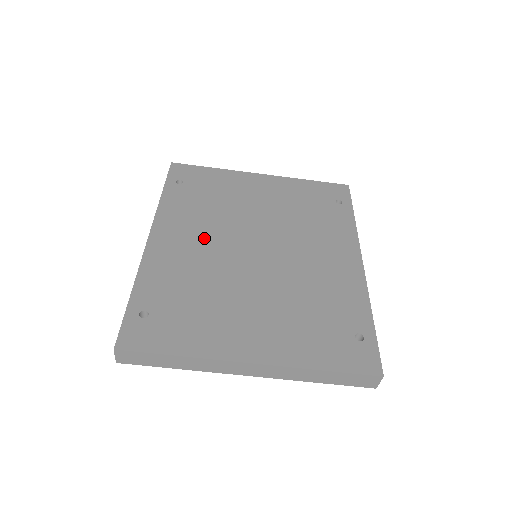
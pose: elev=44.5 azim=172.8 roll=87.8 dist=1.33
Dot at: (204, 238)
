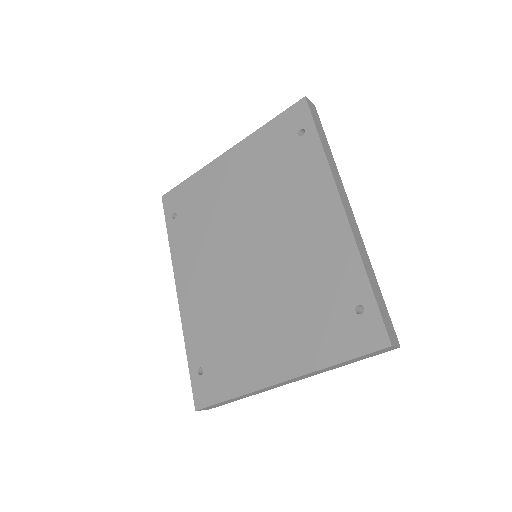
Dot at: (210, 269)
